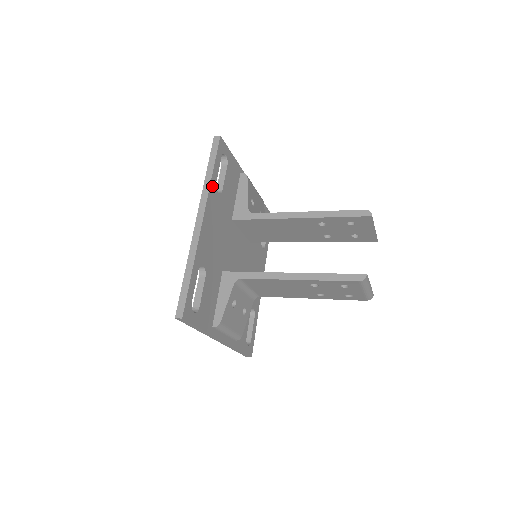
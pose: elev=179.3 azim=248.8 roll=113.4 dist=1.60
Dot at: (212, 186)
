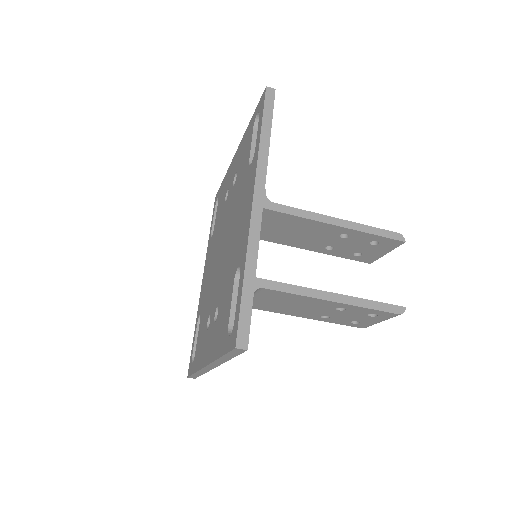
Dot at: (266, 156)
